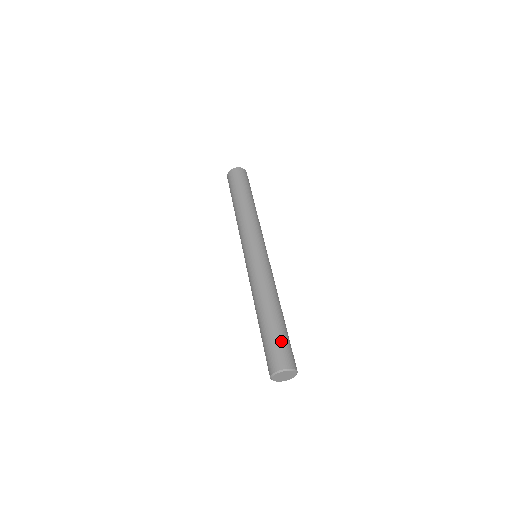
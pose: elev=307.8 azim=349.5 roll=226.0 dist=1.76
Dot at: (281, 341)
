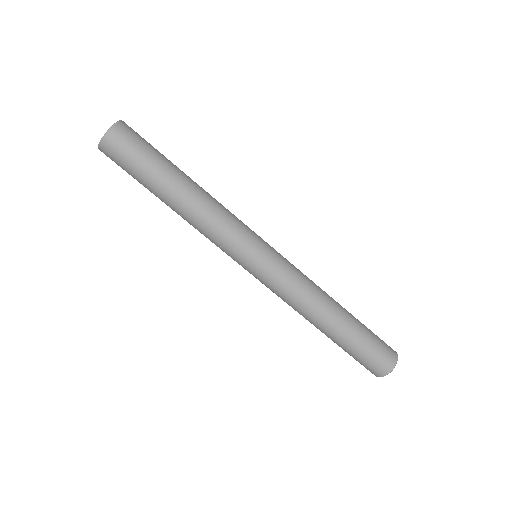
Dot at: (361, 355)
